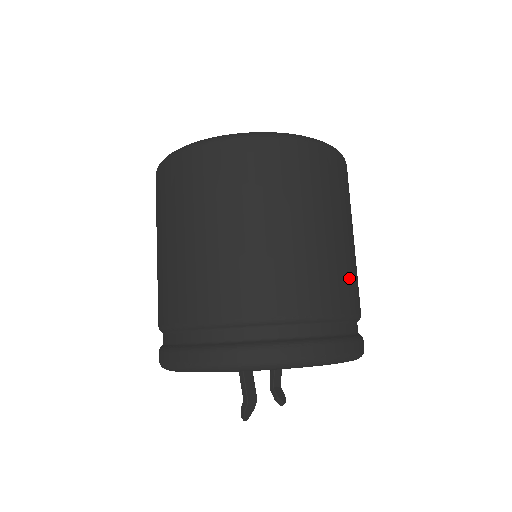
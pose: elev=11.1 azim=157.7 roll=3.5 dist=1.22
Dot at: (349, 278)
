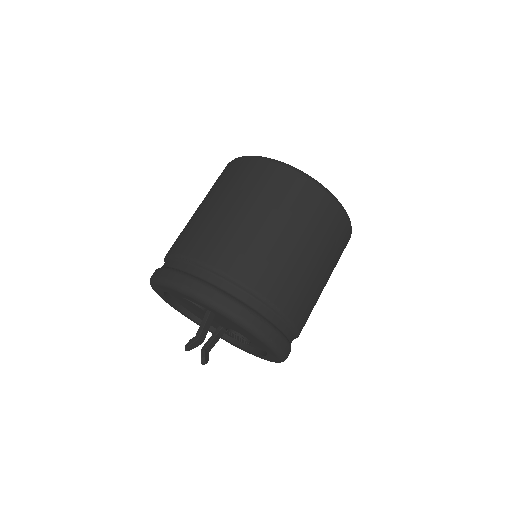
Dot at: (310, 306)
